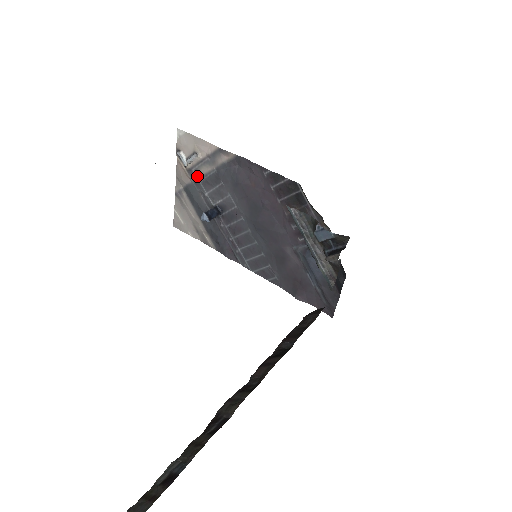
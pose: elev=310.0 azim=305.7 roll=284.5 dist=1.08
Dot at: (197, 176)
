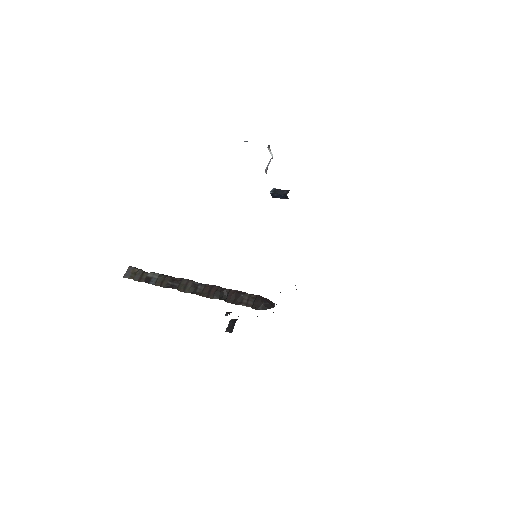
Dot at: occluded
